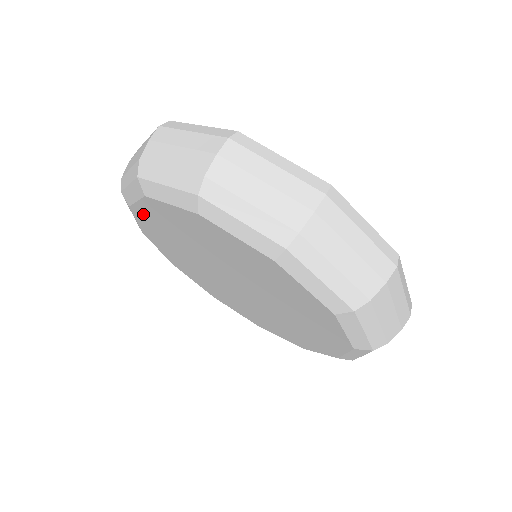
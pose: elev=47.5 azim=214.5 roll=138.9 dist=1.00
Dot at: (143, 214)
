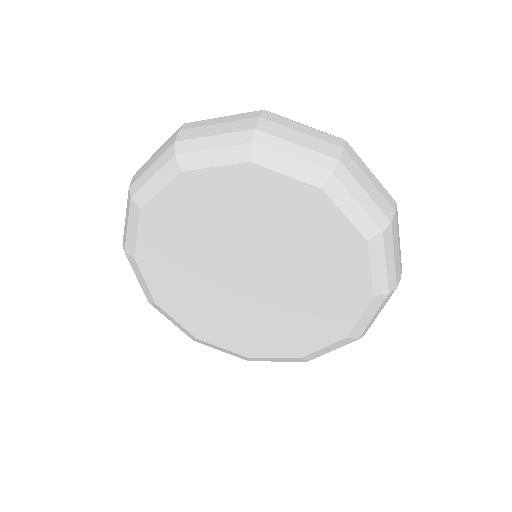
Dot at: (147, 253)
